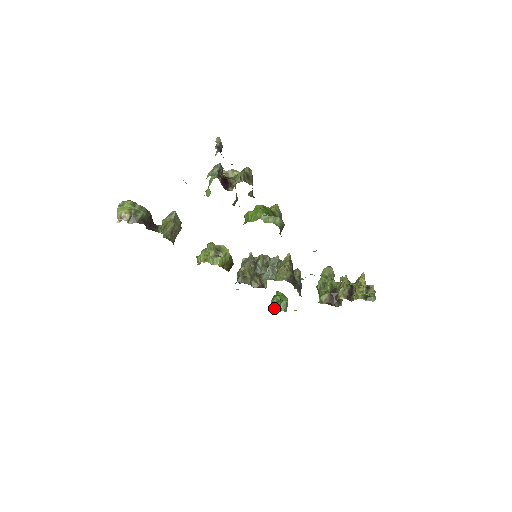
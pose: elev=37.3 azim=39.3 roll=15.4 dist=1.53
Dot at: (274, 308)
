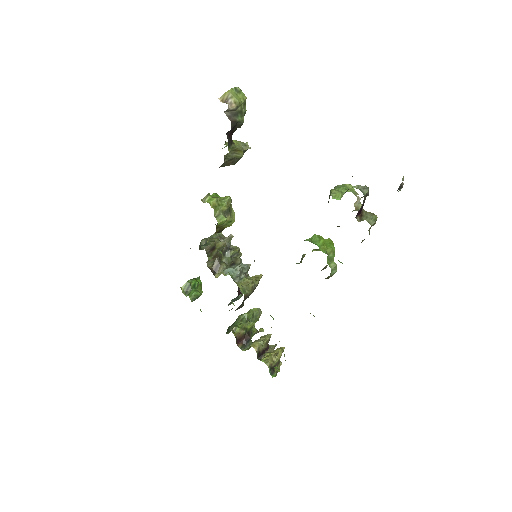
Dot at: (185, 288)
